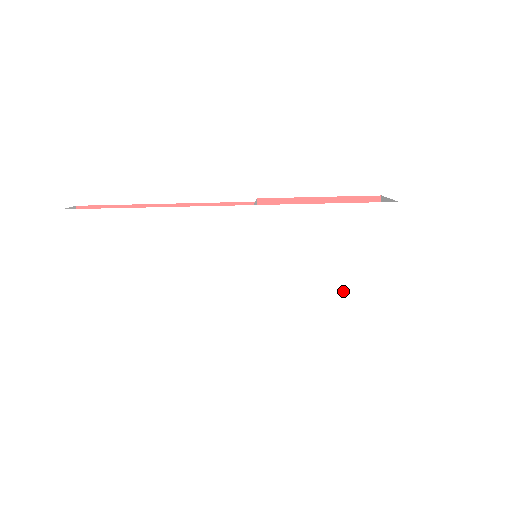
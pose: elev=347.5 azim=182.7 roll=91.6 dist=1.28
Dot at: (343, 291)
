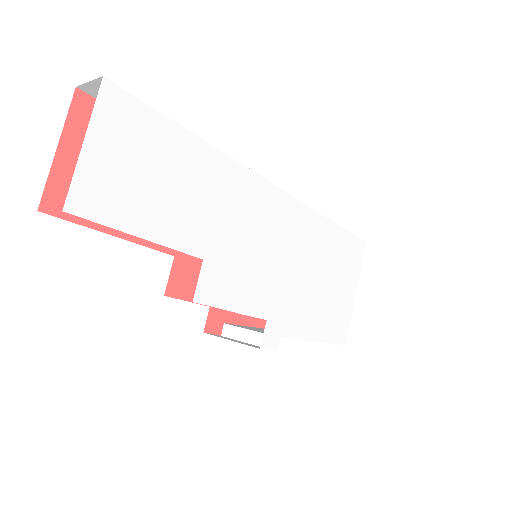
Dot at: (325, 311)
